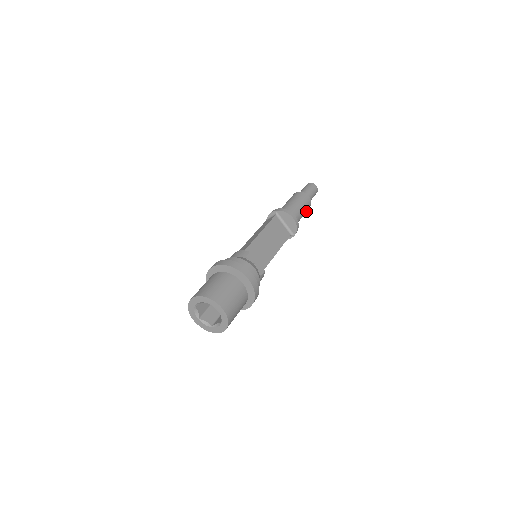
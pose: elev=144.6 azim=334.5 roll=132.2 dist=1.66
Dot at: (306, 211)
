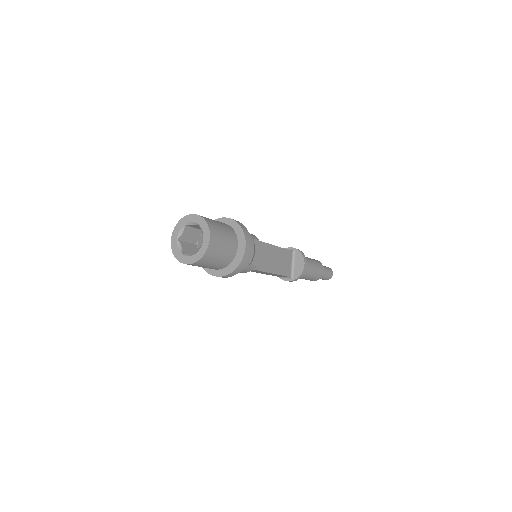
Dot at: (313, 278)
